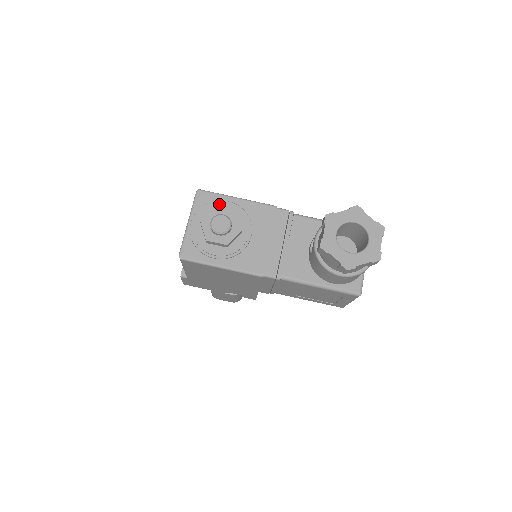
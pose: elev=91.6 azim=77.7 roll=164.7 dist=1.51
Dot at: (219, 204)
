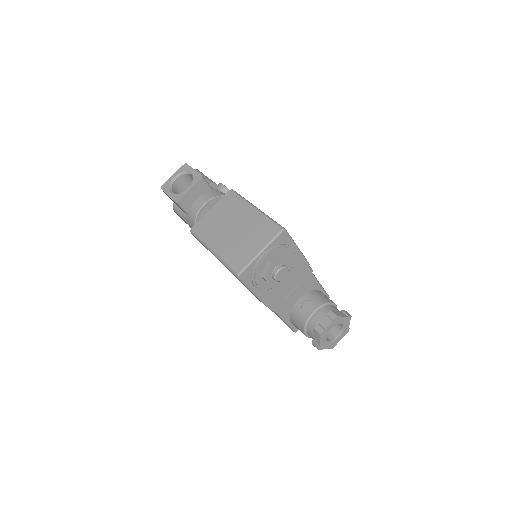
Dot at: (288, 250)
